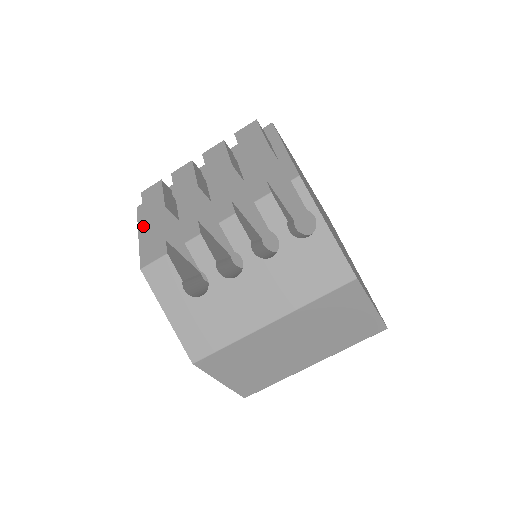
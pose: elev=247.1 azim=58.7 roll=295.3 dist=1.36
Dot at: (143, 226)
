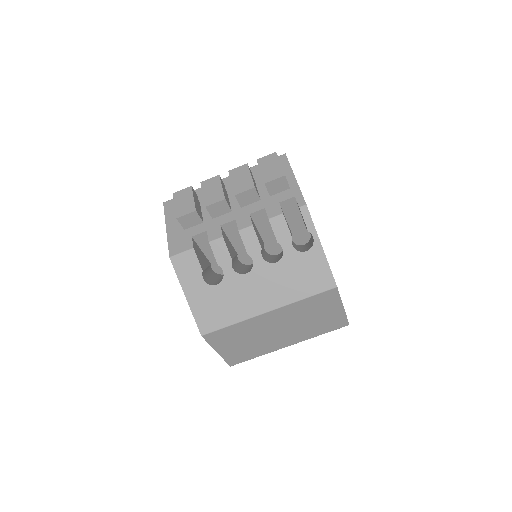
Dot at: (170, 221)
